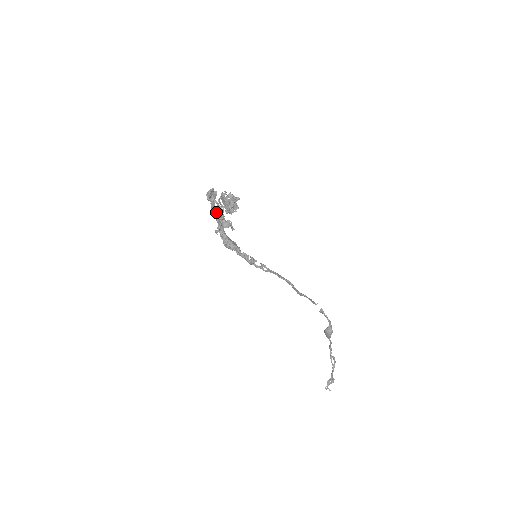
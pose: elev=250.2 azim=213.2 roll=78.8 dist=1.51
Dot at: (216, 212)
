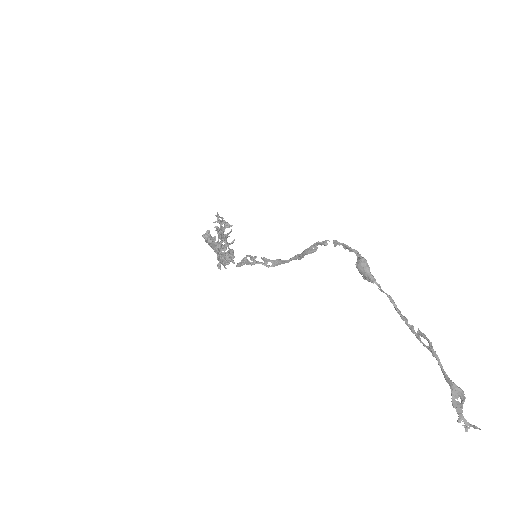
Dot at: occluded
